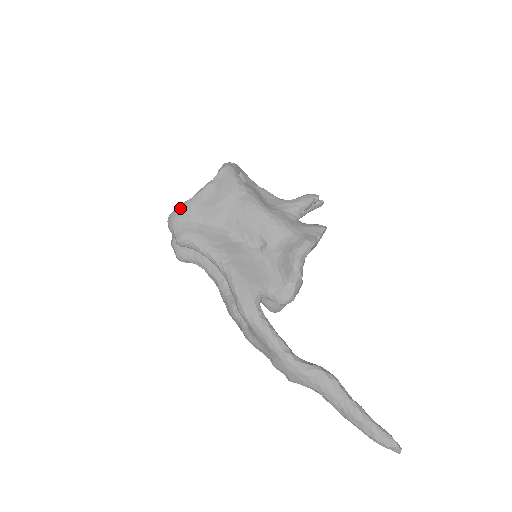
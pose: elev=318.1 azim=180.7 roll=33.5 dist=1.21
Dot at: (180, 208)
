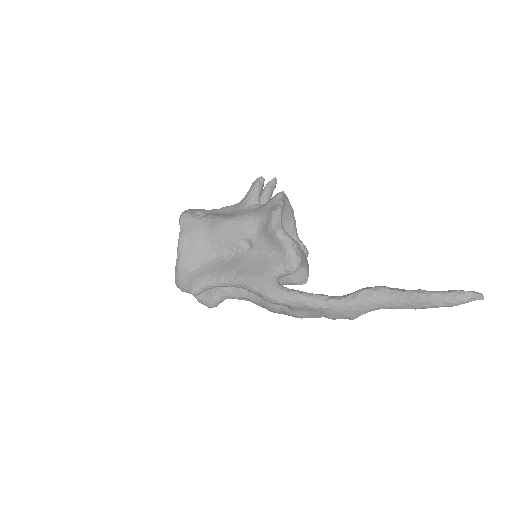
Dot at: (176, 271)
